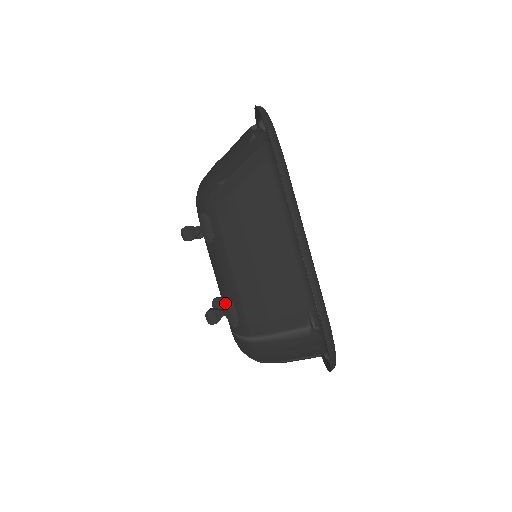
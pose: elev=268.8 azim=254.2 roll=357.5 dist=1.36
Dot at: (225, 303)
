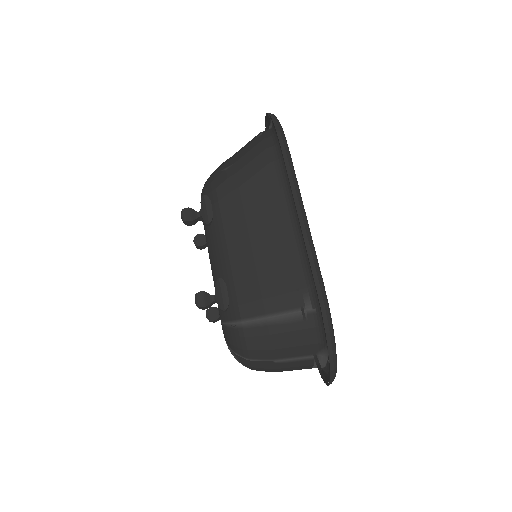
Dot at: (217, 284)
